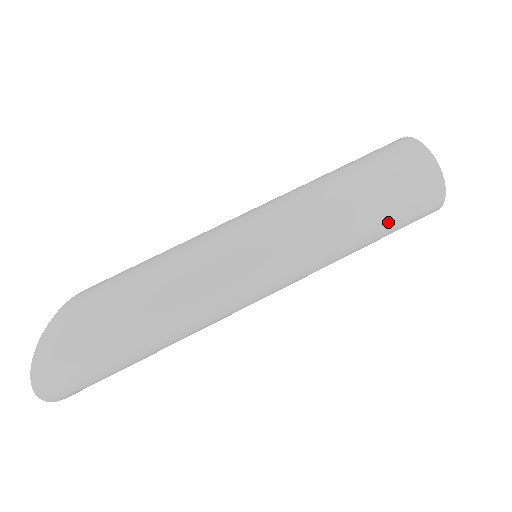
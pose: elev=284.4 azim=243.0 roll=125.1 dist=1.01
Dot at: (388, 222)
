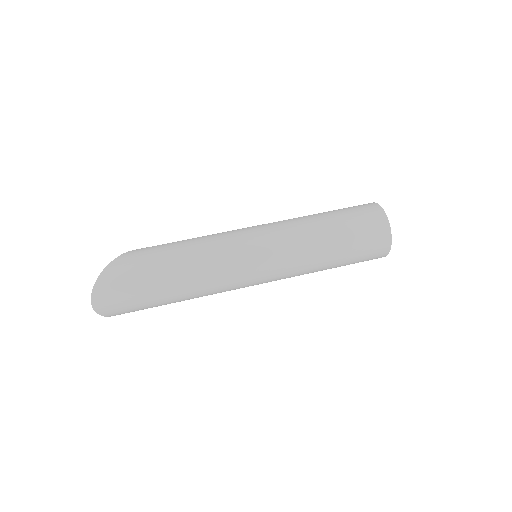
Dot at: (349, 252)
